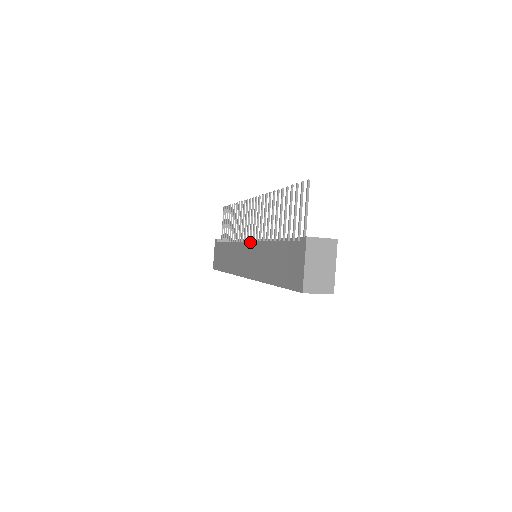
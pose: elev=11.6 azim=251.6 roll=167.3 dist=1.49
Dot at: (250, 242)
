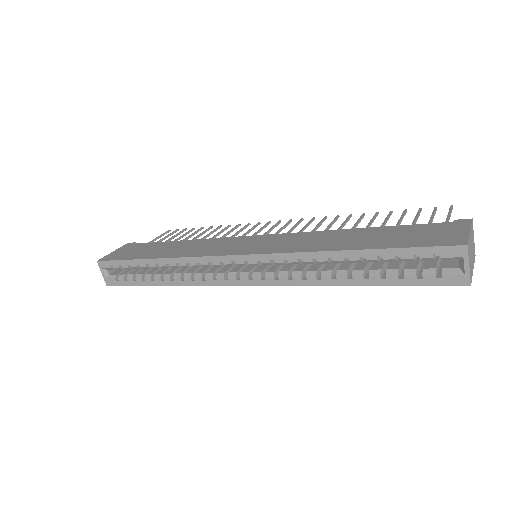
Dot at: occluded
